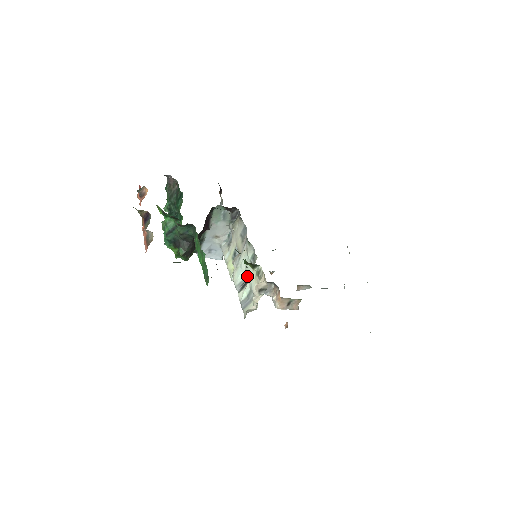
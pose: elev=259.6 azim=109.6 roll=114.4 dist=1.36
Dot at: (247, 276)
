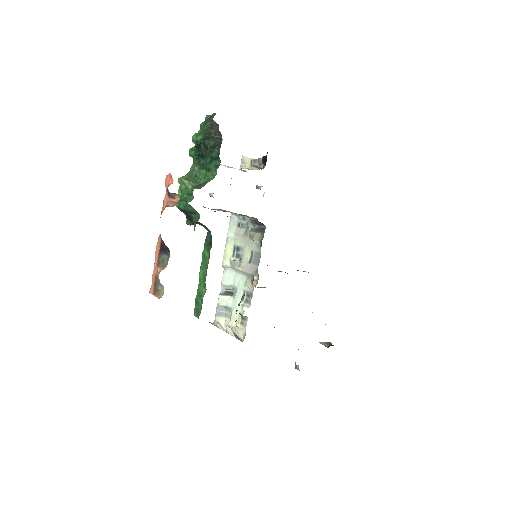
Dot at: (235, 291)
